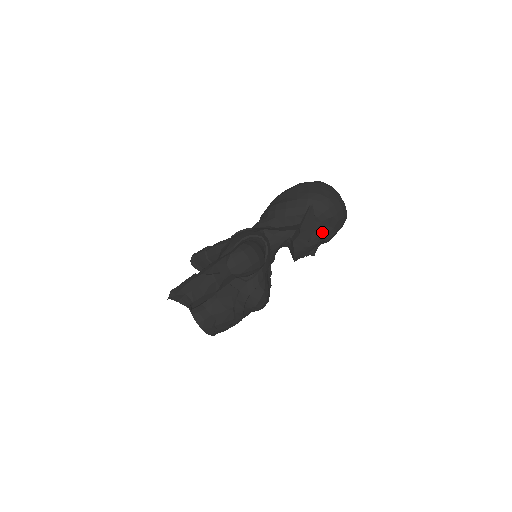
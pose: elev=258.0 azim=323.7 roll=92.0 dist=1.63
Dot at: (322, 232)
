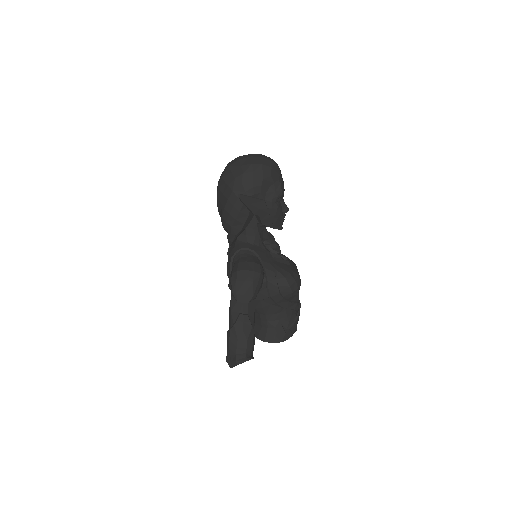
Dot at: (270, 196)
